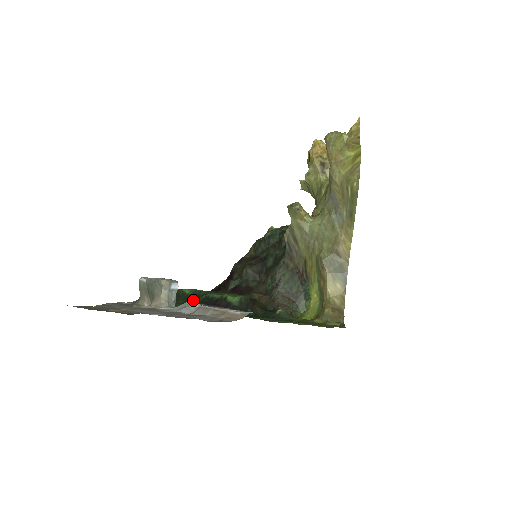
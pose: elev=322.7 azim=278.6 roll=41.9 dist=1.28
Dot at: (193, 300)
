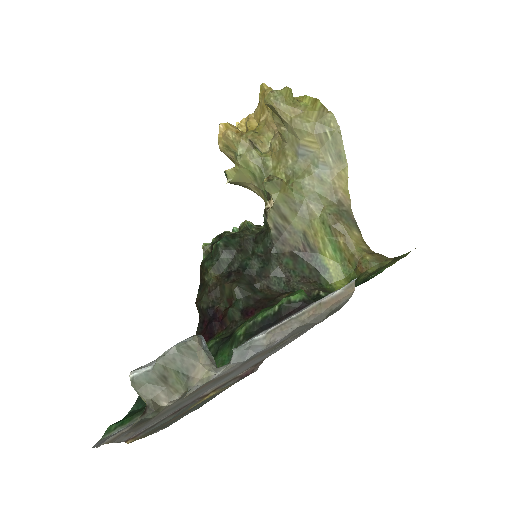
Dot at: occluded
